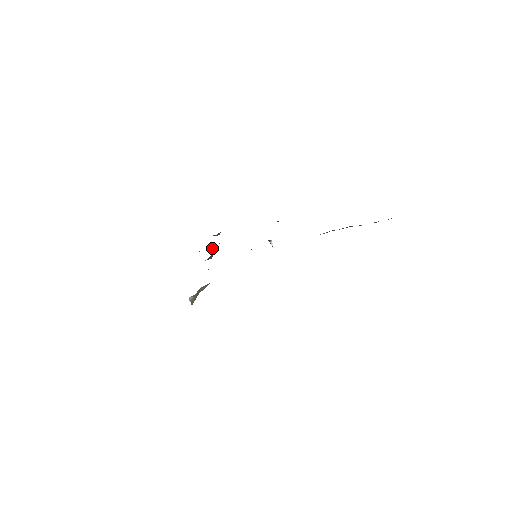
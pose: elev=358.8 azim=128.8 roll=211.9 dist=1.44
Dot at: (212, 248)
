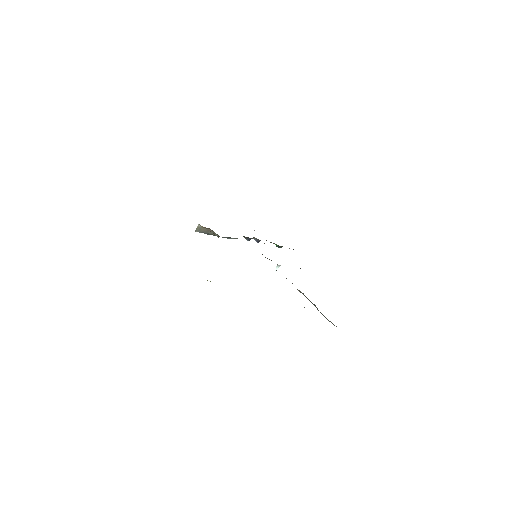
Dot at: occluded
